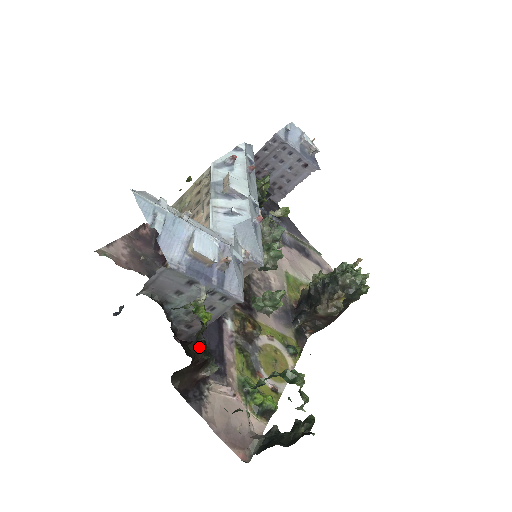
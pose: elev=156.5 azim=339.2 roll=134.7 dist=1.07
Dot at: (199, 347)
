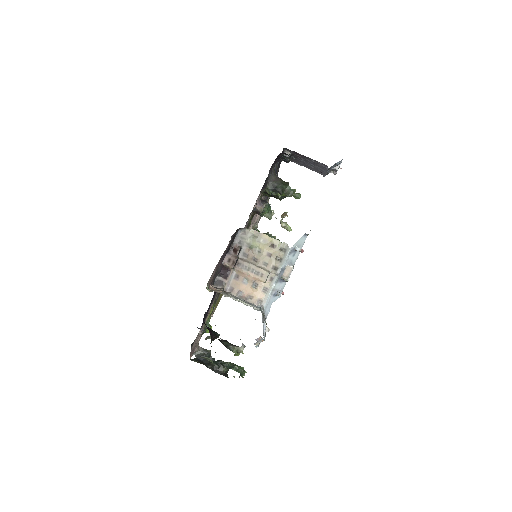
Dot at: occluded
